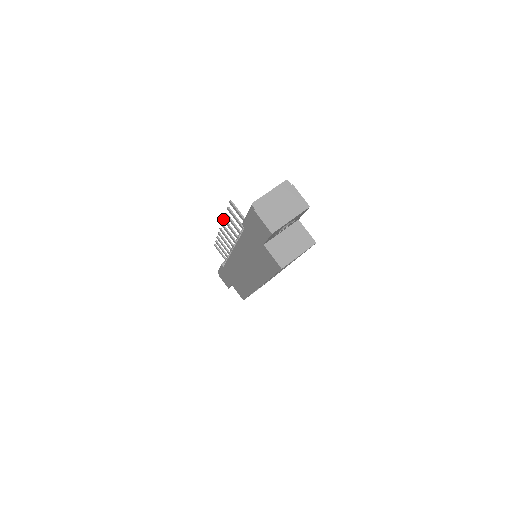
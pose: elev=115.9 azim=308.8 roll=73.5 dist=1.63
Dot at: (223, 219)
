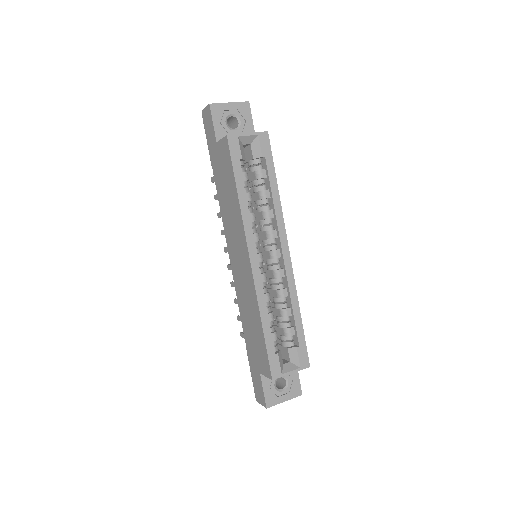
Dot at: (221, 232)
